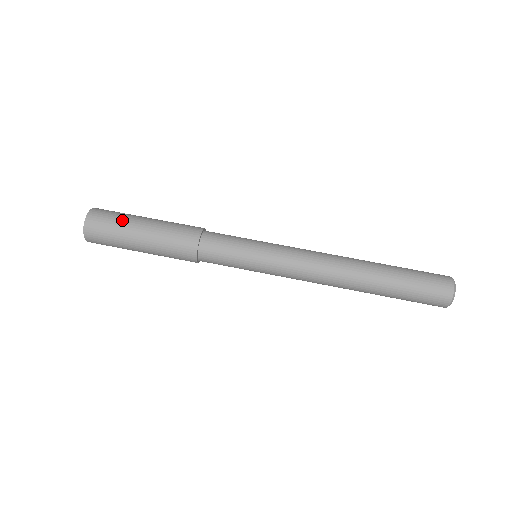
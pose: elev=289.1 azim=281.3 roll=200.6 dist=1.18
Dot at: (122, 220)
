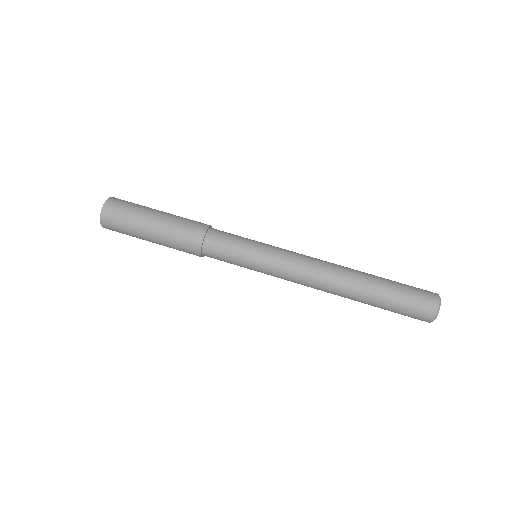
Dot at: (135, 211)
